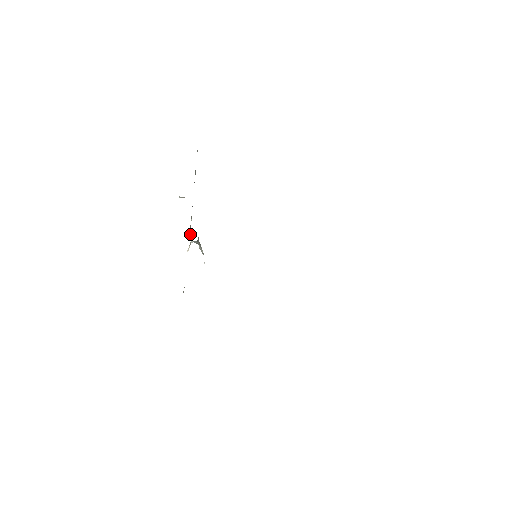
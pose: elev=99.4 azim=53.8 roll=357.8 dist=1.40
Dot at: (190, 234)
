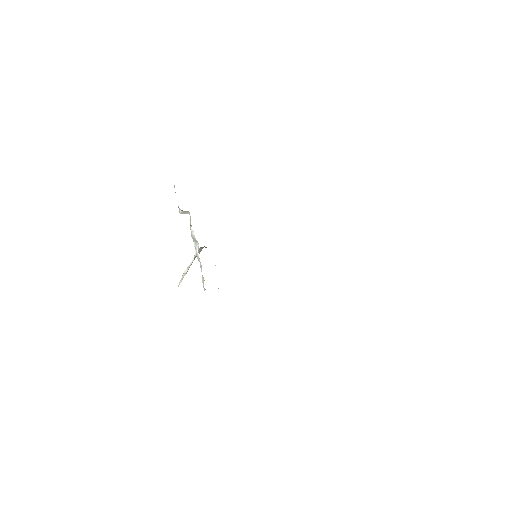
Dot at: (195, 244)
